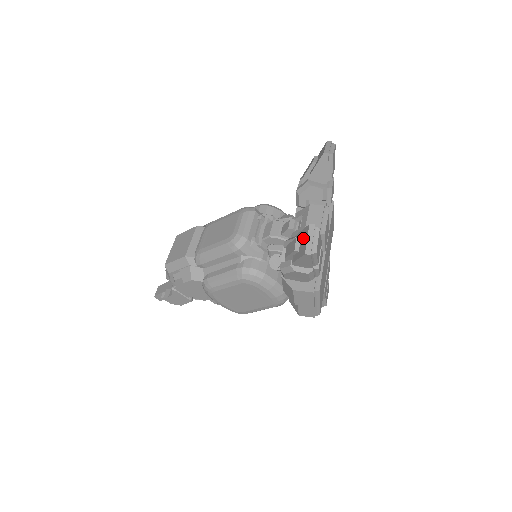
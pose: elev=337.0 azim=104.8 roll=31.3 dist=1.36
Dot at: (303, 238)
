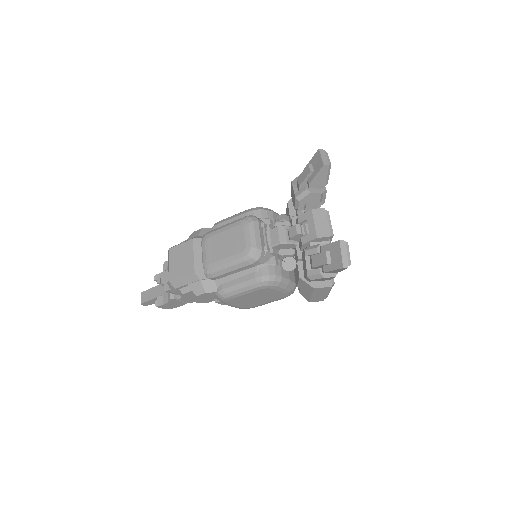
Dot at: (334, 252)
